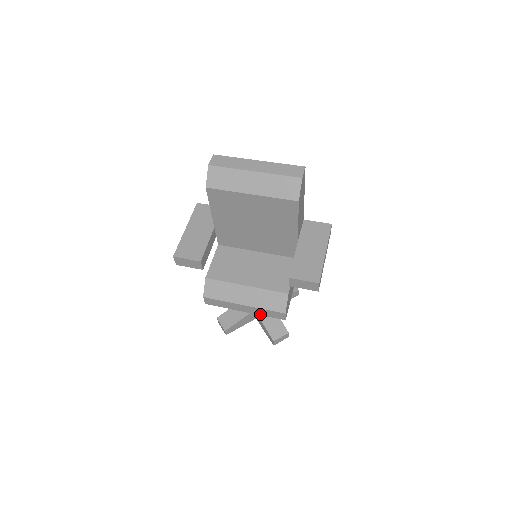
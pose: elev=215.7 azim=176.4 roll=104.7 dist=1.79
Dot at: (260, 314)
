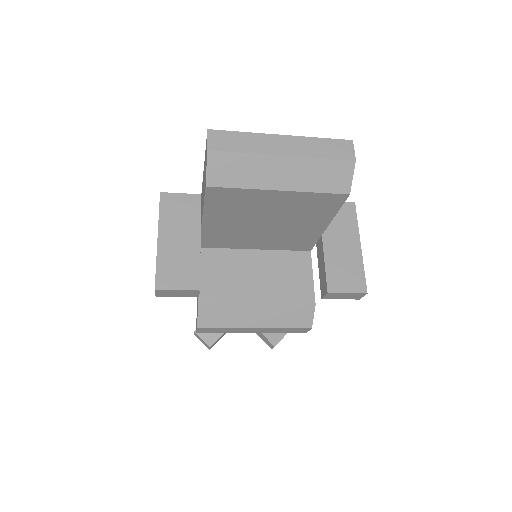
Dot at: (274, 332)
